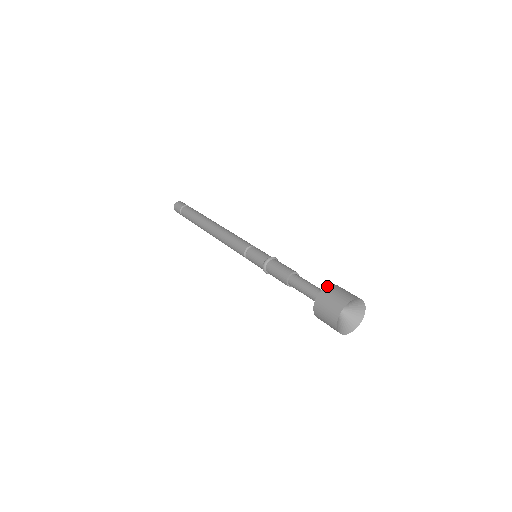
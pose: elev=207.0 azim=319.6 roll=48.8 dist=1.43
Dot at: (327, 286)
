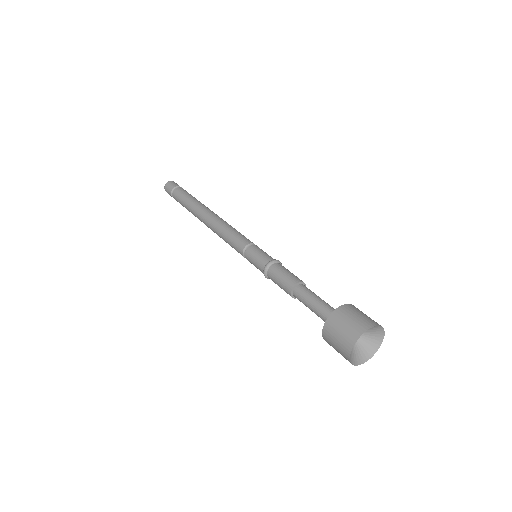
Dot at: (344, 304)
